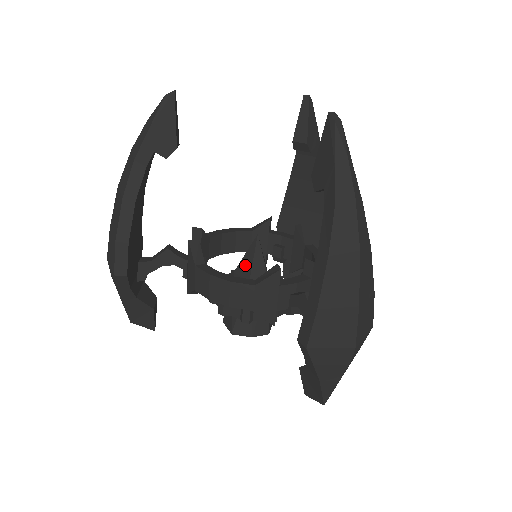
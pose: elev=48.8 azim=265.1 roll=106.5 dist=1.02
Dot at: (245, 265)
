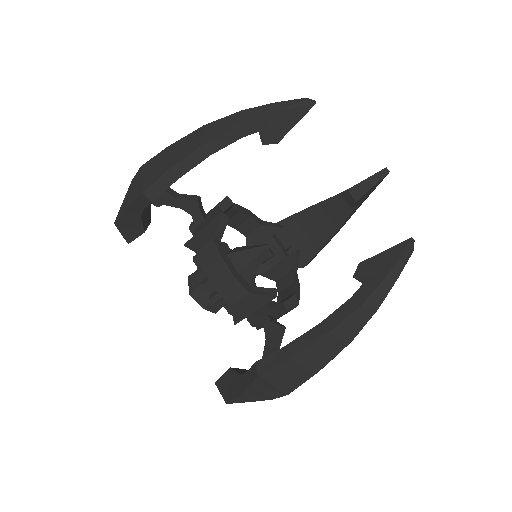
Dot at: (243, 257)
